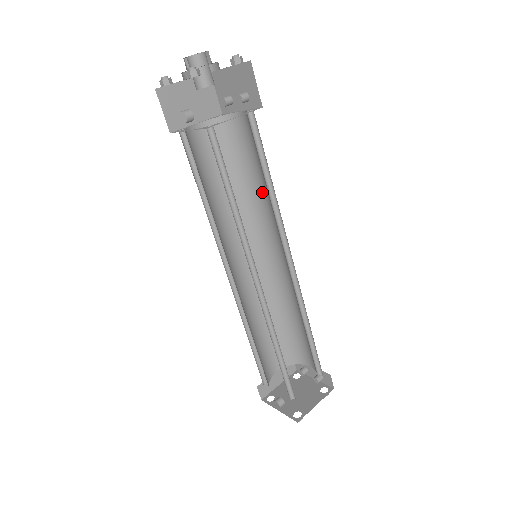
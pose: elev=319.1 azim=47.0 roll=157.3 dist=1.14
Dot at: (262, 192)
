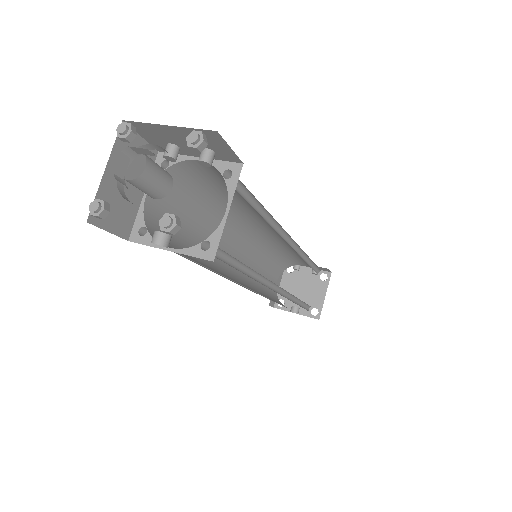
Dot at: (243, 204)
